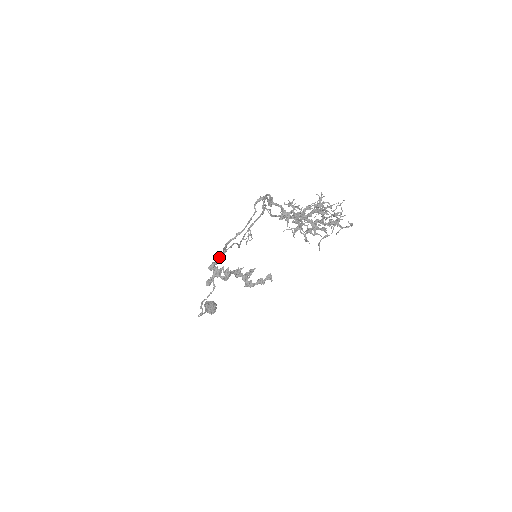
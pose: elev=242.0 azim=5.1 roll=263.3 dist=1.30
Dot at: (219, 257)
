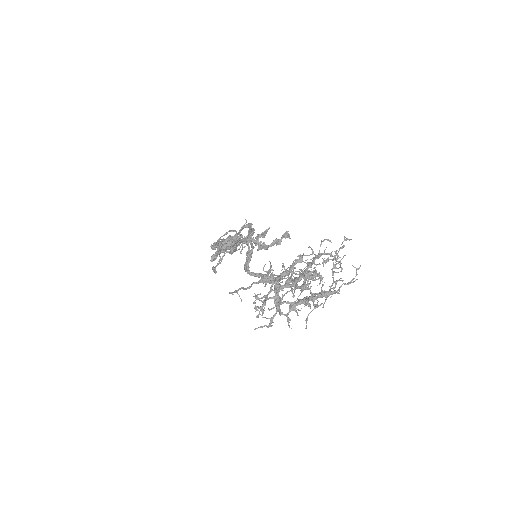
Dot at: (219, 242)
